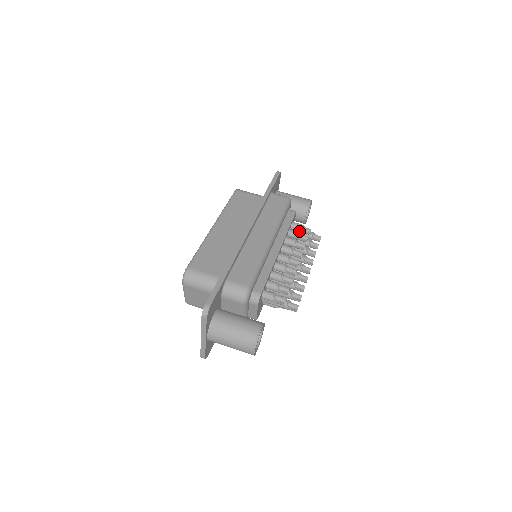
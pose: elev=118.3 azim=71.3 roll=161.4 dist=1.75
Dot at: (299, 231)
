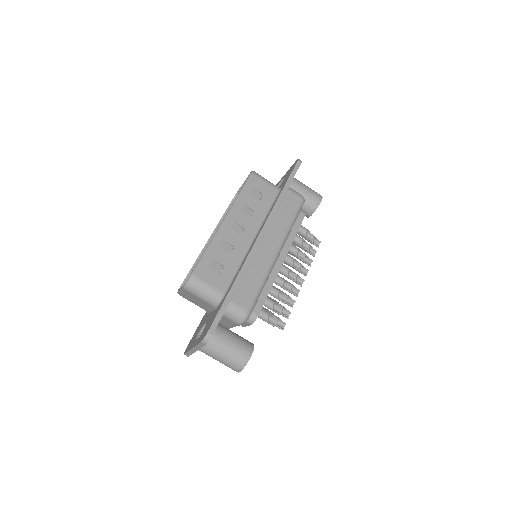
Dot at: (303, 236)
